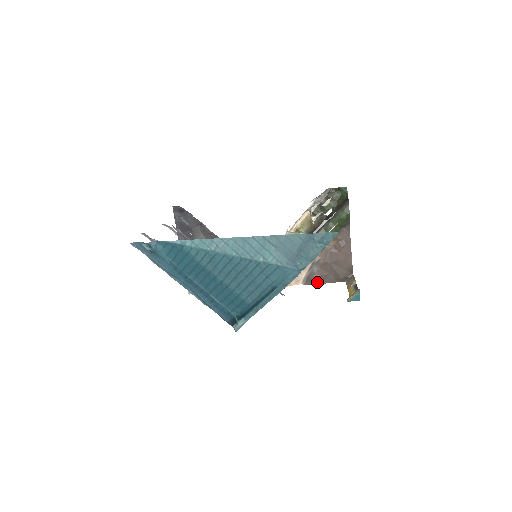
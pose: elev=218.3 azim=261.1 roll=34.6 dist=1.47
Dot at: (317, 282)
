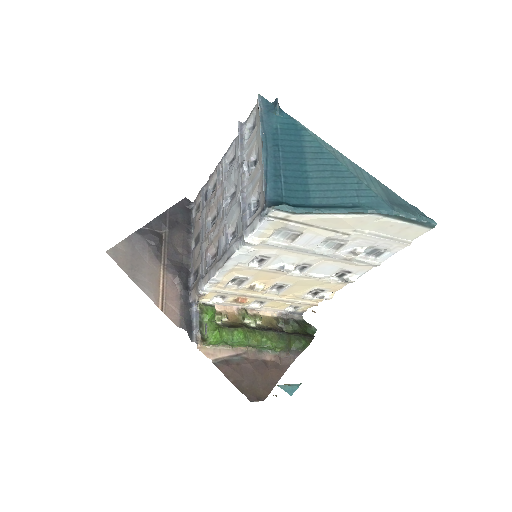
Dot at: (227, 373)
